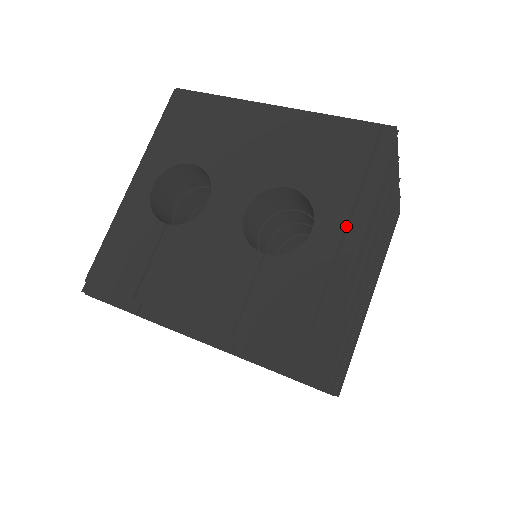
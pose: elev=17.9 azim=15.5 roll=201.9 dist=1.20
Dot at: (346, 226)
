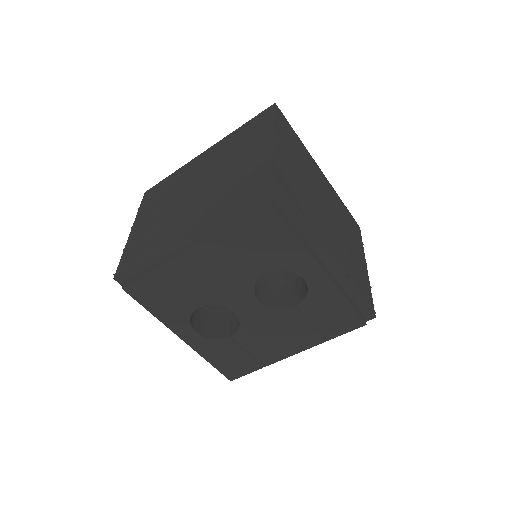
Dot at: (317, 262)
